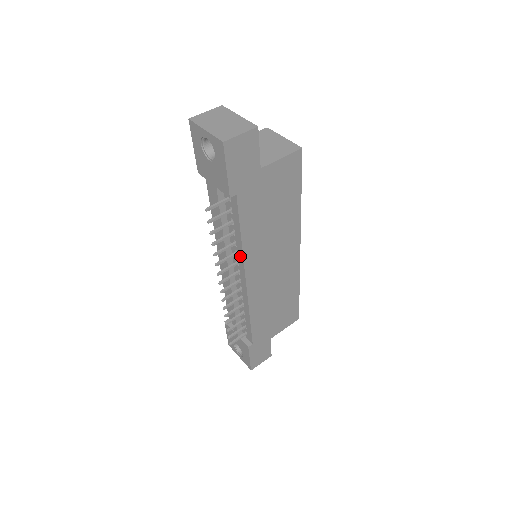
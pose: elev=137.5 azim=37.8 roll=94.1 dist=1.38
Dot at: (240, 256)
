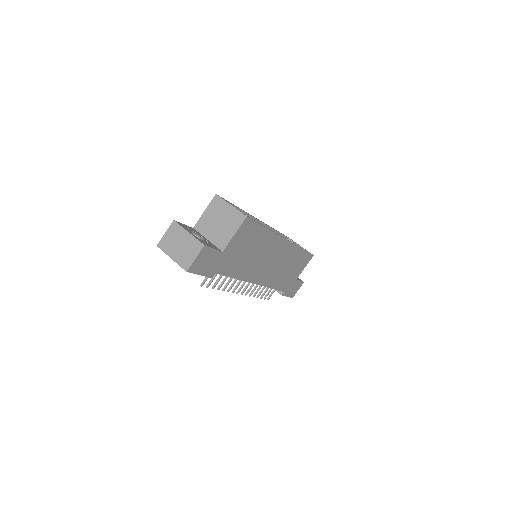
Dot at: occluded
